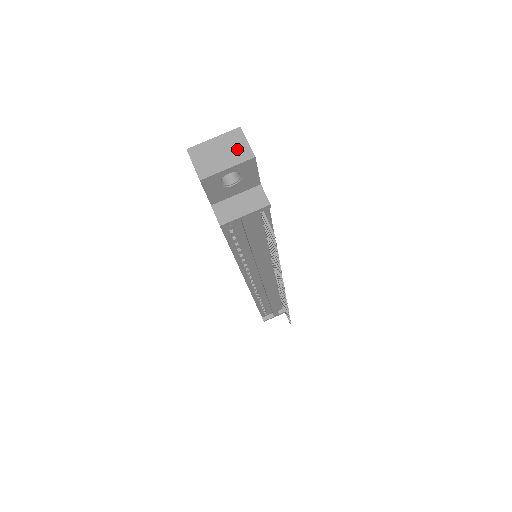
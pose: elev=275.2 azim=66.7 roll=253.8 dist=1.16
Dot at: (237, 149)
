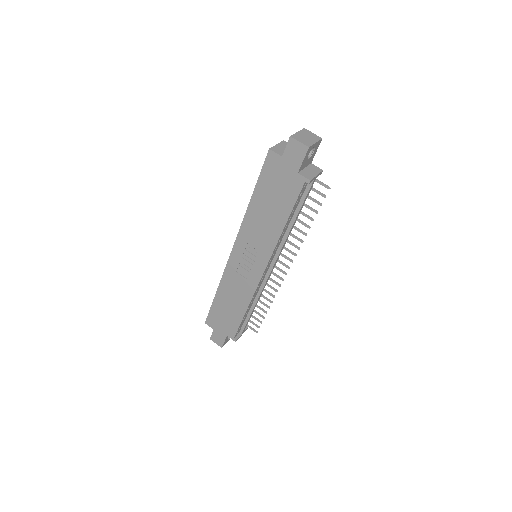
Dot at: (312, 136)
